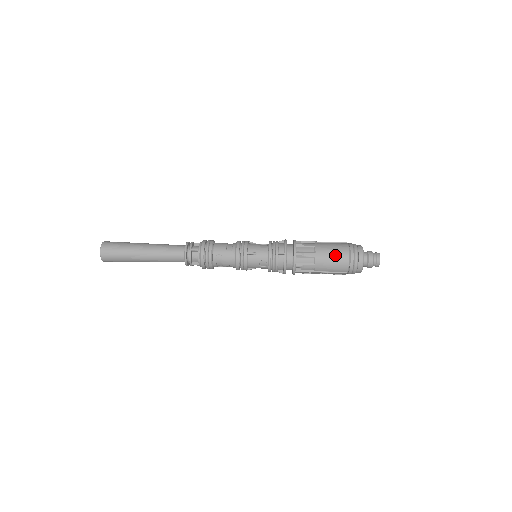
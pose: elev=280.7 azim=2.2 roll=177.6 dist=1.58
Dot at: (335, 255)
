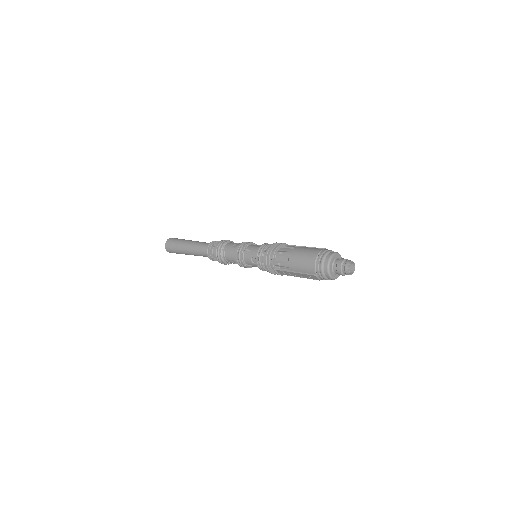
Dot at: (305, 255)
